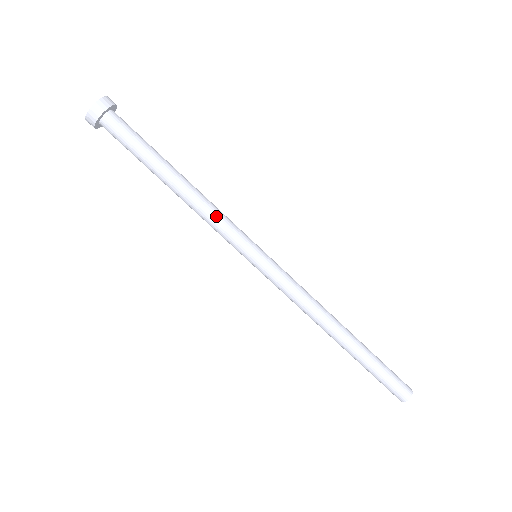
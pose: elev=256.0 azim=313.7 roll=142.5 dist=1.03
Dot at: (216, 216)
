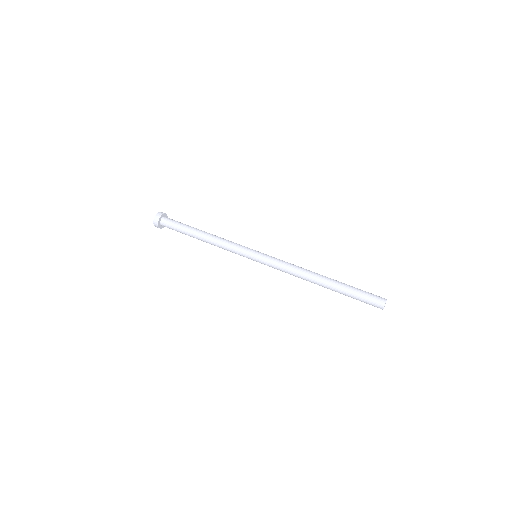
Dot at: occluded
